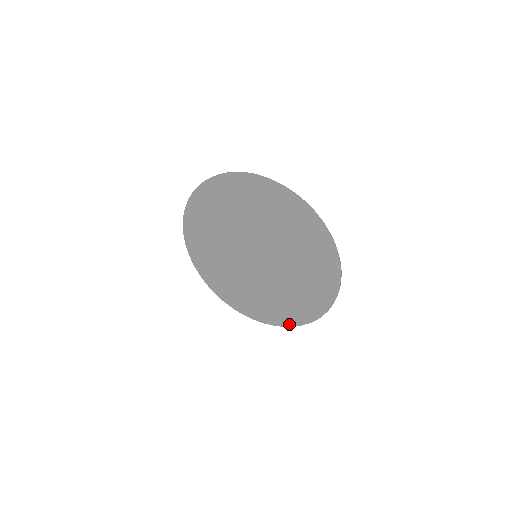
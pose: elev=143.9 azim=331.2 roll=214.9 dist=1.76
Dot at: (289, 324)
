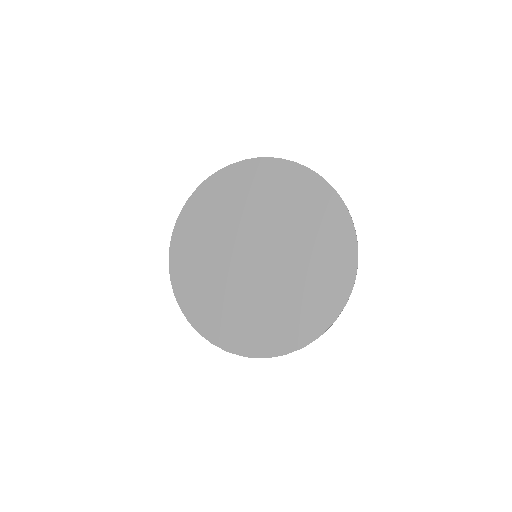
Dot at: (332, 318)
